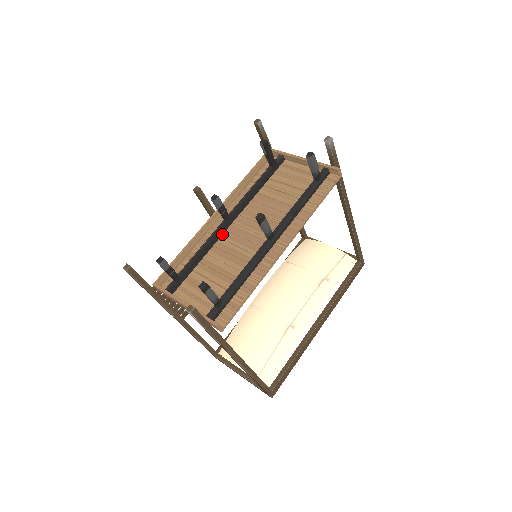
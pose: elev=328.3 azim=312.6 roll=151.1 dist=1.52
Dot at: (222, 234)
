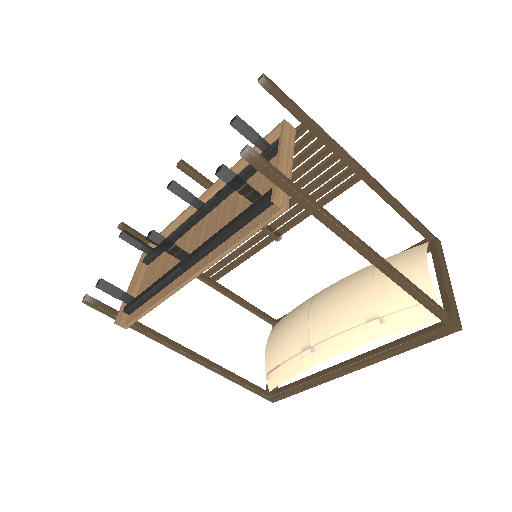
Dot at: (196, 223)
